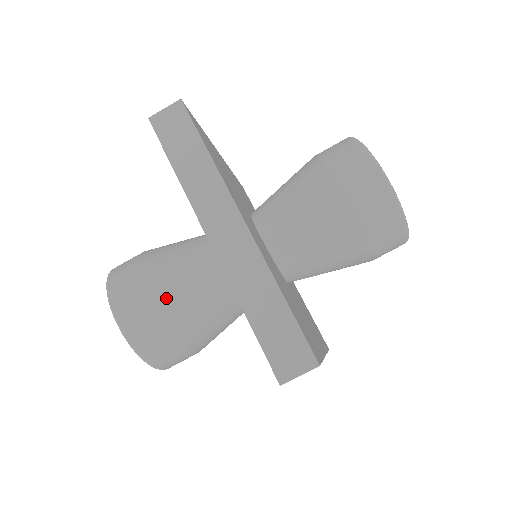
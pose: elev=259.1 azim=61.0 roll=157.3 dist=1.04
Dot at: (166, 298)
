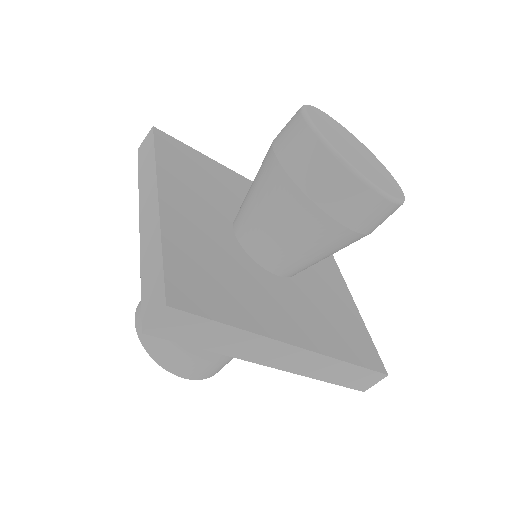
Dot at: occluded
